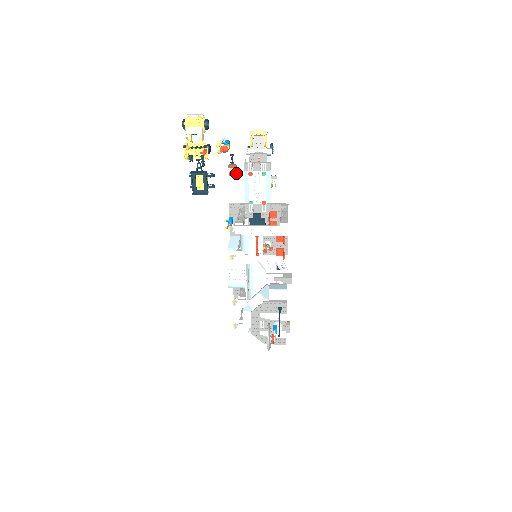
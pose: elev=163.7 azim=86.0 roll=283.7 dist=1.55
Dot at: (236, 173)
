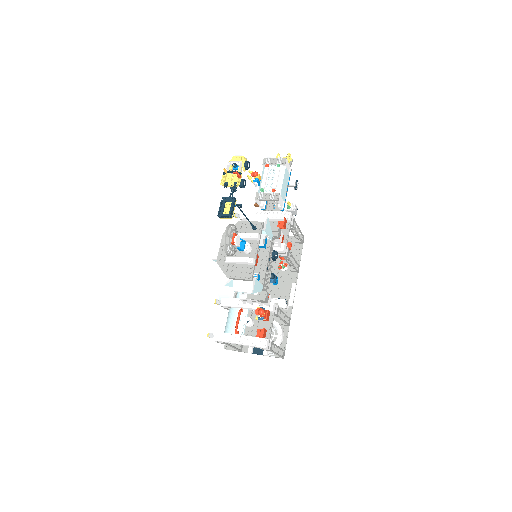
Dot at: occluded
